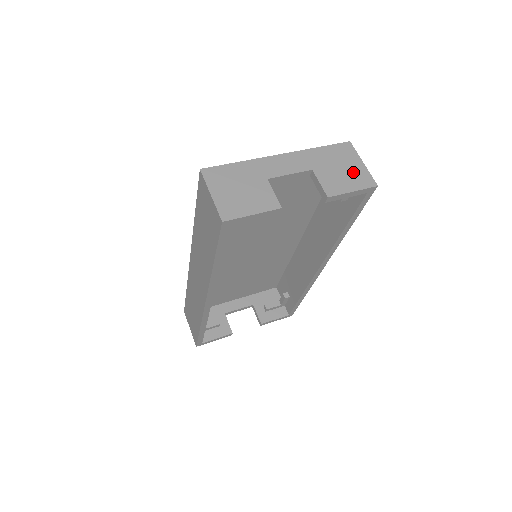
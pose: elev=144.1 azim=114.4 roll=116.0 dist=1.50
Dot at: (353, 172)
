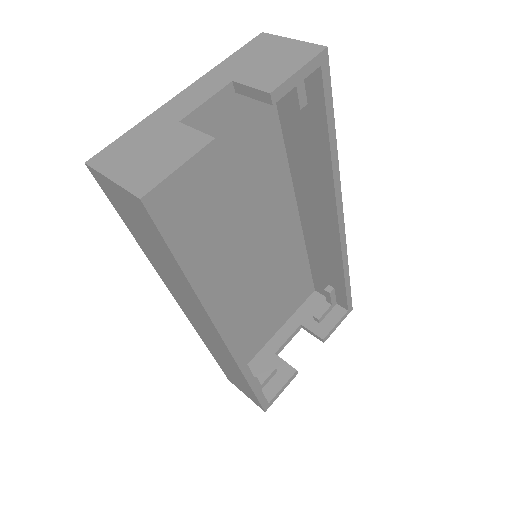
Dot at: (286, 53)
